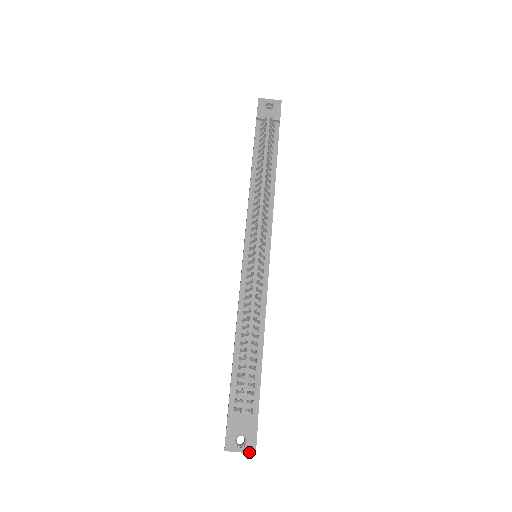
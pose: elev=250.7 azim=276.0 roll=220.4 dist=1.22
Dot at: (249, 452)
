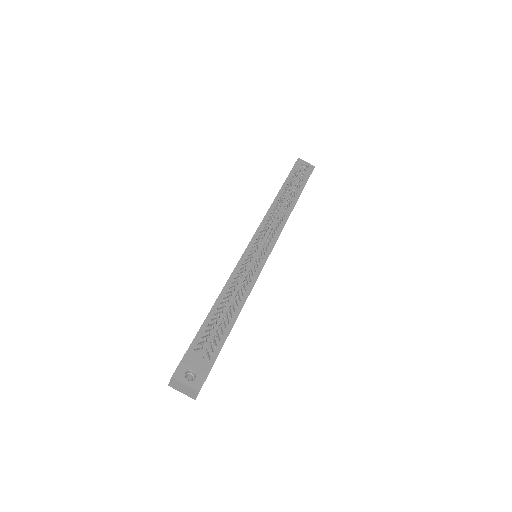
Dot at: (194, 388)
